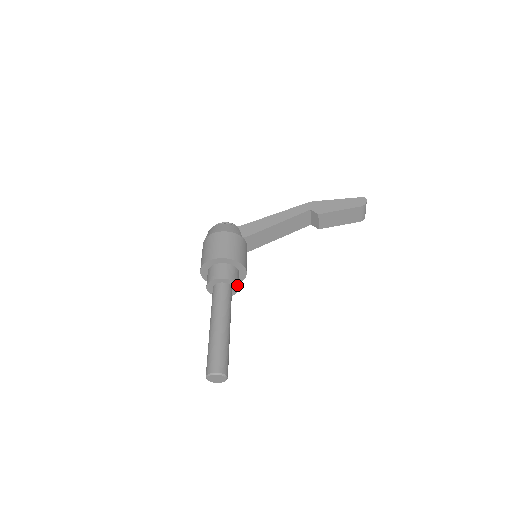
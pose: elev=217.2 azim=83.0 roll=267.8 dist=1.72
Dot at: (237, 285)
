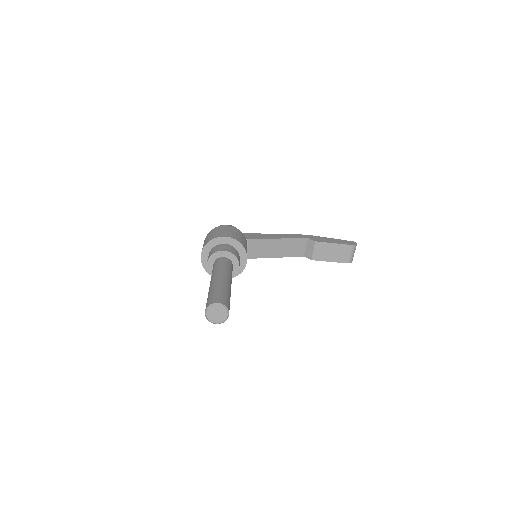
Dot at: (239, 265)
